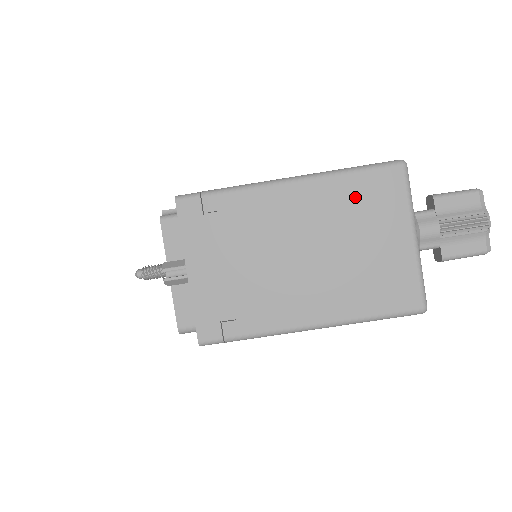
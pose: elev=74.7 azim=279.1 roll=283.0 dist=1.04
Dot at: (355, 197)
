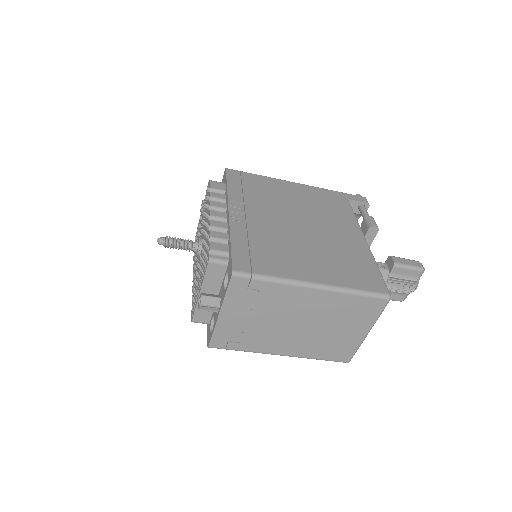
Dot at: (349, 307)
